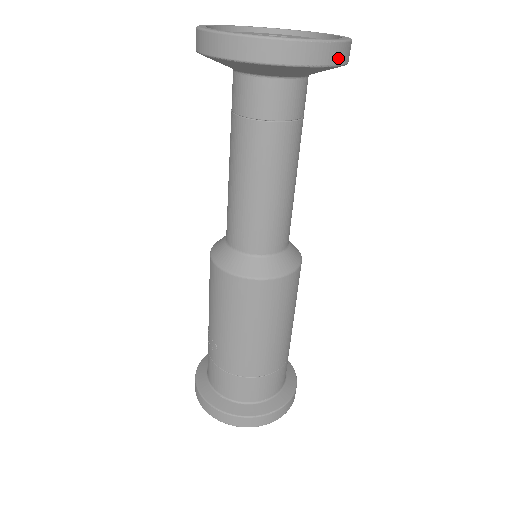
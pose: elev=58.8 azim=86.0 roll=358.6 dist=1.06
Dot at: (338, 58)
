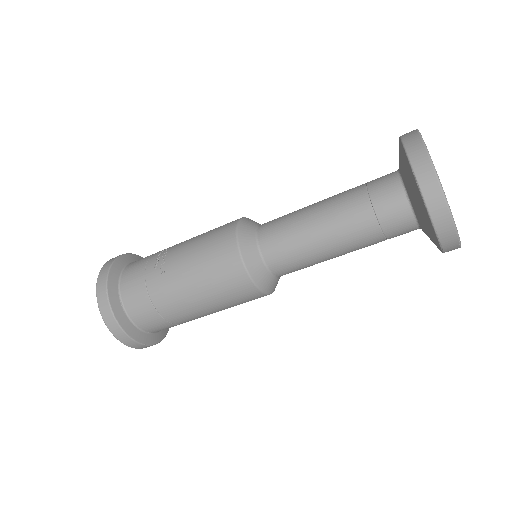
Dot at: (449, 250)
